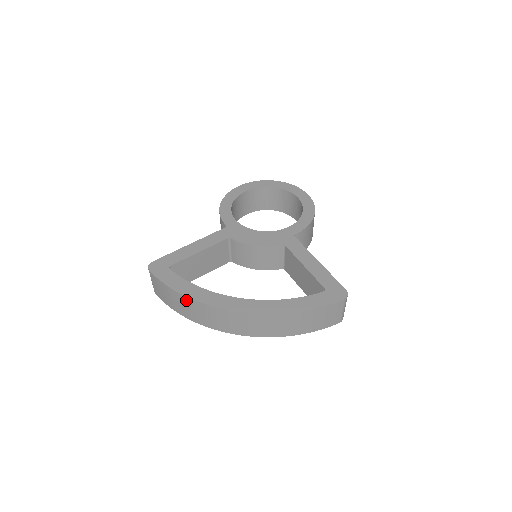
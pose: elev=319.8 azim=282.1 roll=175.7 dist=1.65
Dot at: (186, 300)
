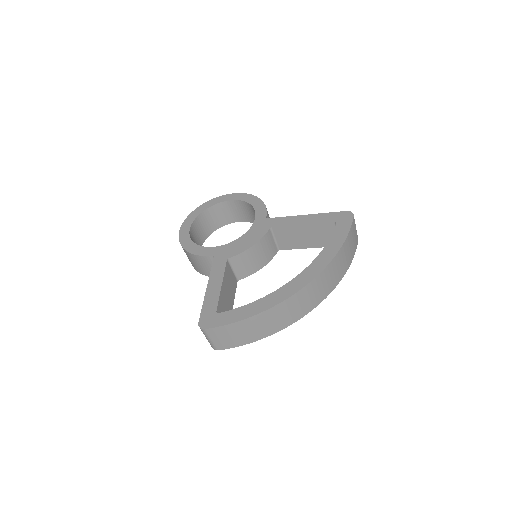
Dot at: (261, 317)
